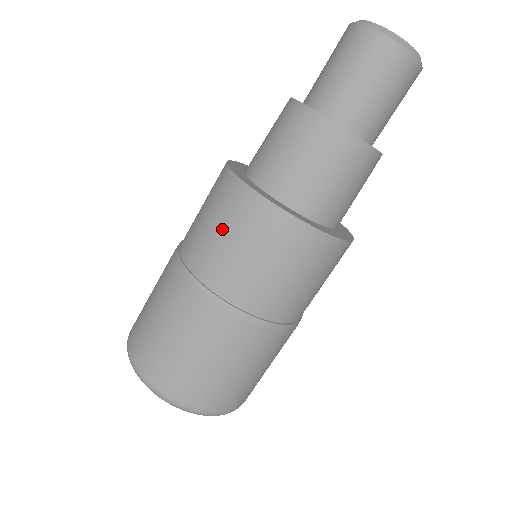
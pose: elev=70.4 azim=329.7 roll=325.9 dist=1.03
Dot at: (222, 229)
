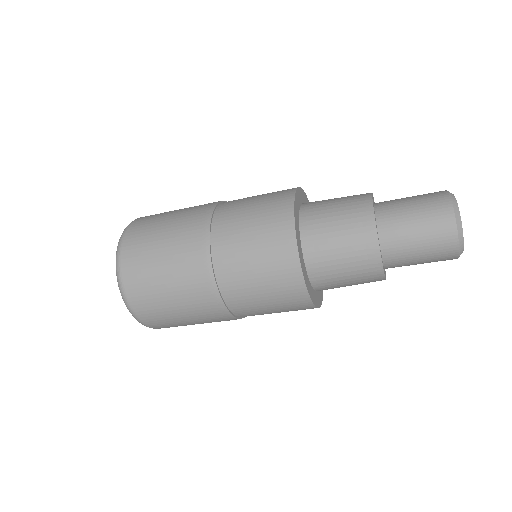
Dot at: (254, 217)
